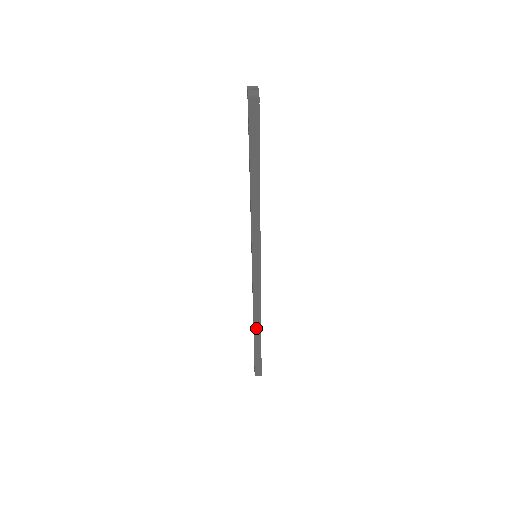
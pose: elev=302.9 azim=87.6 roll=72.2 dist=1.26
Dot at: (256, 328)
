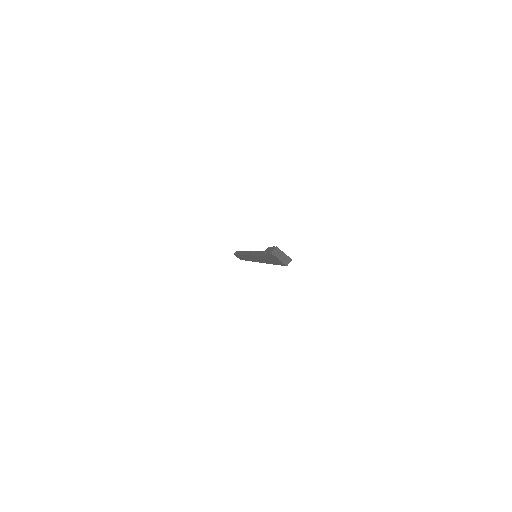
Dot at: occluded
